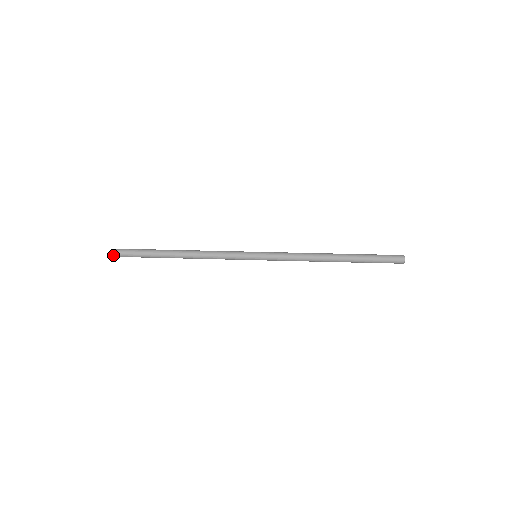
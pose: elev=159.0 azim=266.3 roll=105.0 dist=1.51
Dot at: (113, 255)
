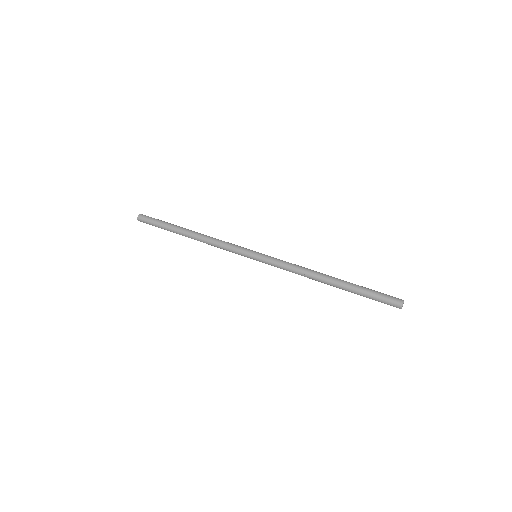
Dot at: (138, 219)
